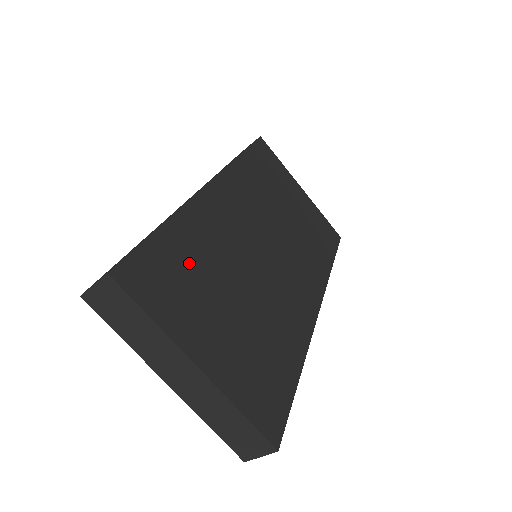
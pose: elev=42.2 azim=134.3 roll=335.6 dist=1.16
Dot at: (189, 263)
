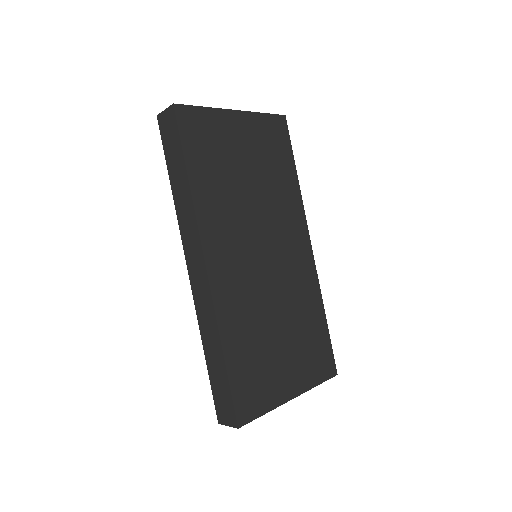
Dot at: (251, 355)
